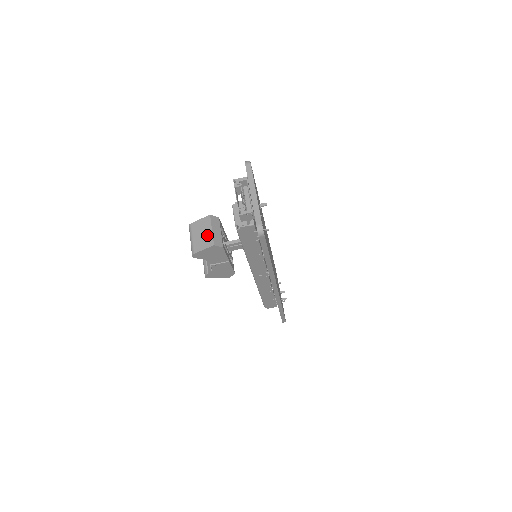
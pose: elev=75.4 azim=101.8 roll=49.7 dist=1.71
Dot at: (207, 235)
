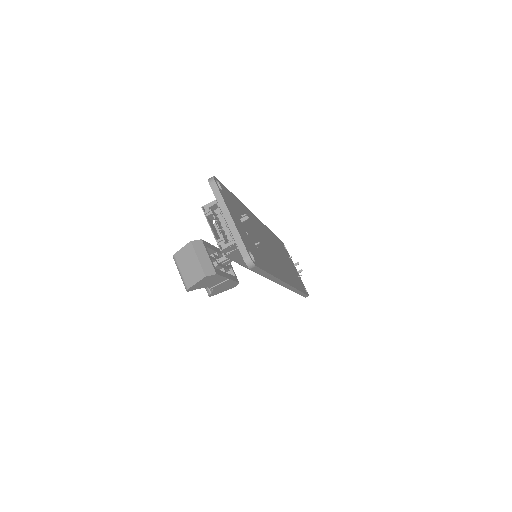
Dot at: (195, 266)
